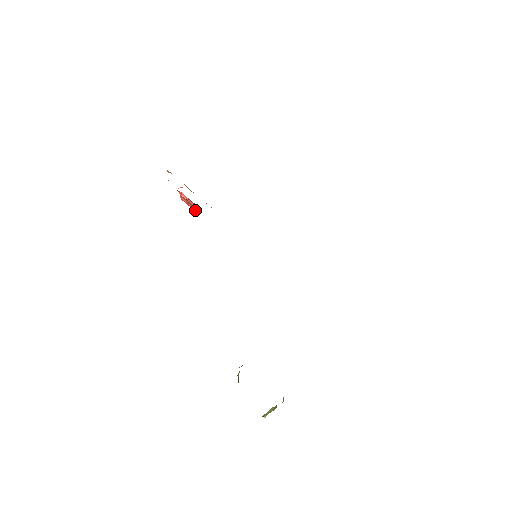
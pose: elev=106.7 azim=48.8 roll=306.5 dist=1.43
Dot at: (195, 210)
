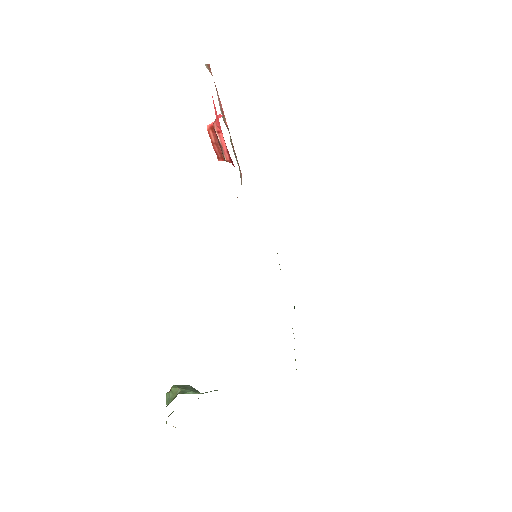
Dot at: (218, 158)
